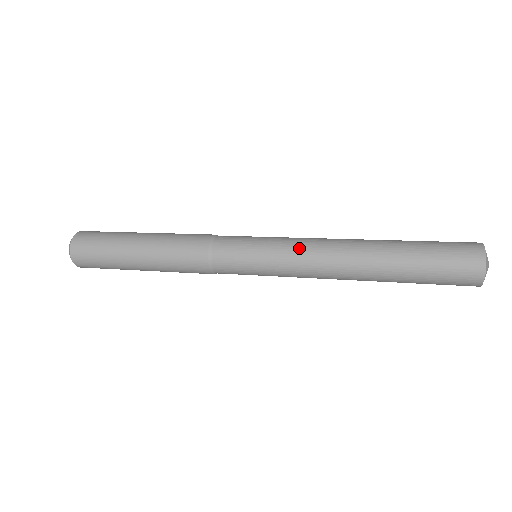
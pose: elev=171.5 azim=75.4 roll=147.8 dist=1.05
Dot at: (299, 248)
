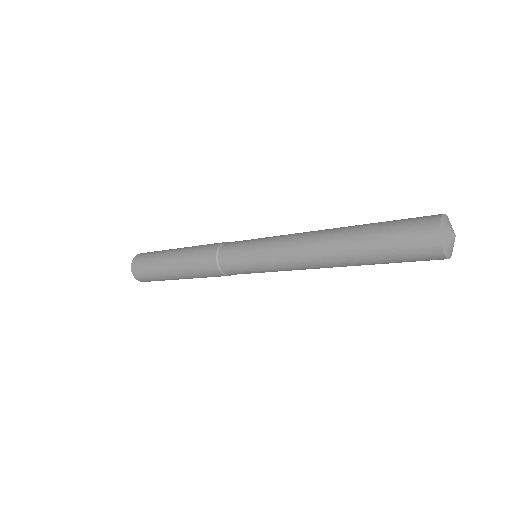
Dot at: (280, 255)
